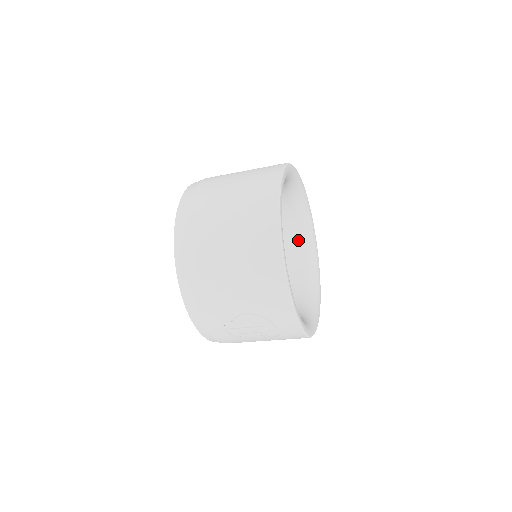
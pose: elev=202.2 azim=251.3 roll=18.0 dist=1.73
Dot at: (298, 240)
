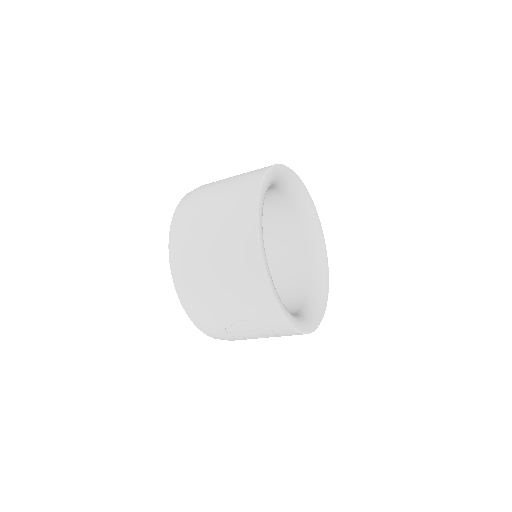
Dot at: (302, 230)
